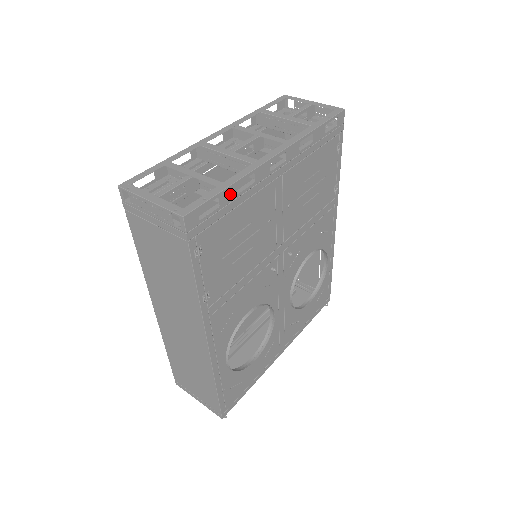
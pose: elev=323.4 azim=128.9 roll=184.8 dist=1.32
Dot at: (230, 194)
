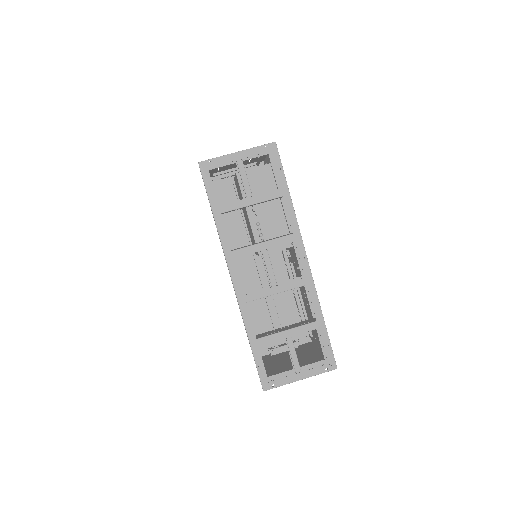
Dot at: occluded
